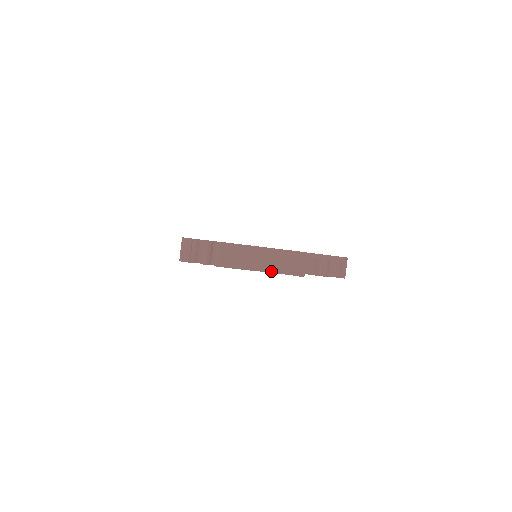
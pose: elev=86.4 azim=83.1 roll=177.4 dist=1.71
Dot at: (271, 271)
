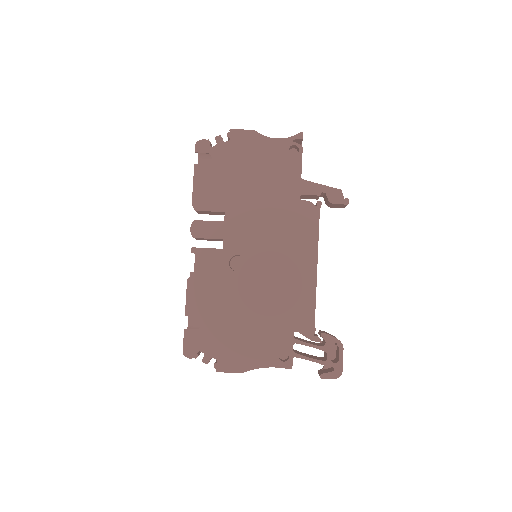
Dot at: (275, 139)
